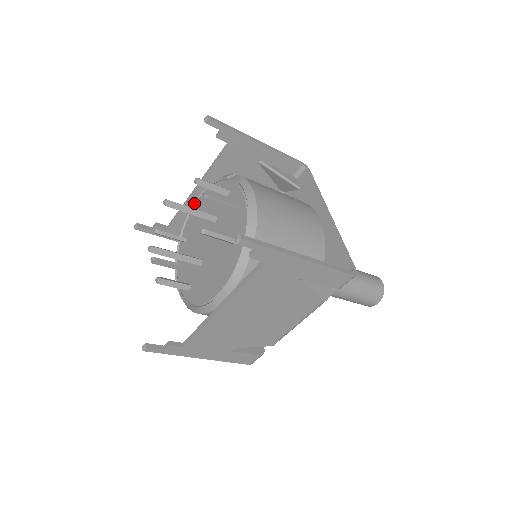
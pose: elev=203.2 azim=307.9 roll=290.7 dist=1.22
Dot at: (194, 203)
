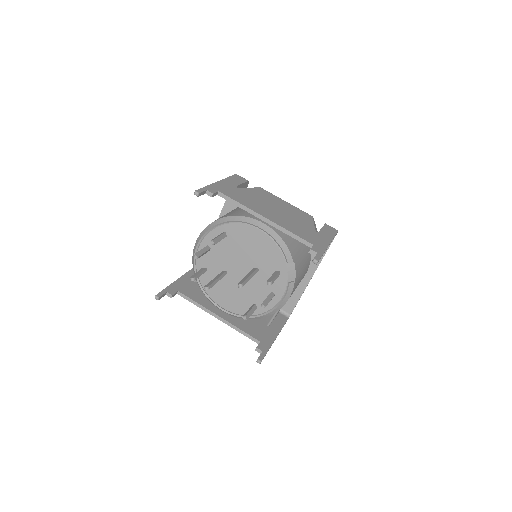
Dot at: (253, 225)
